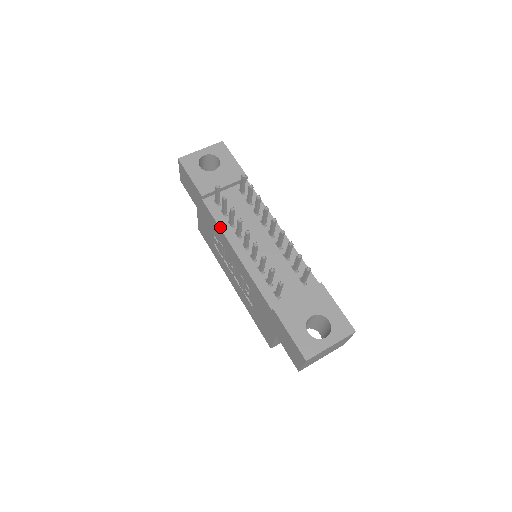
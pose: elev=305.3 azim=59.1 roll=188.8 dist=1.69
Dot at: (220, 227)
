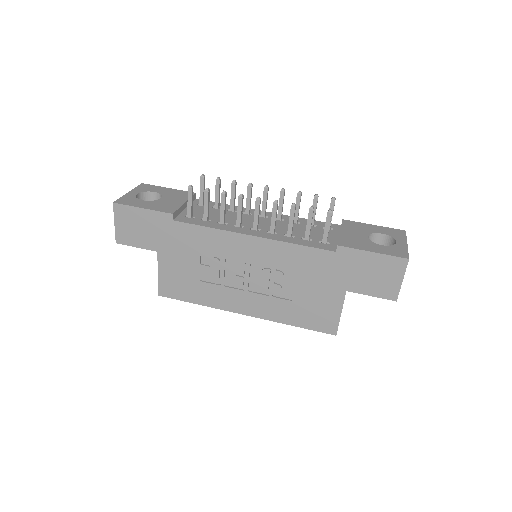
Dot at: (215, 228)
